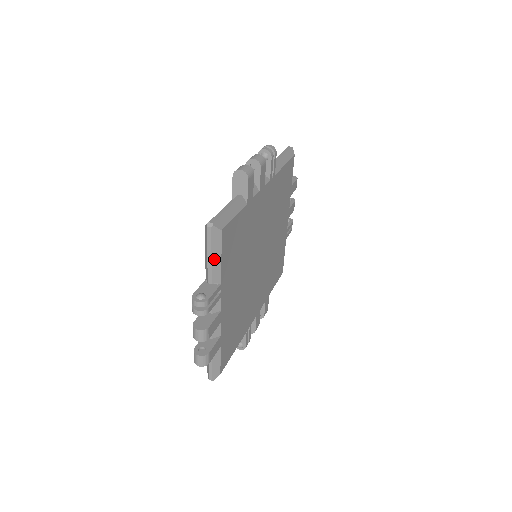
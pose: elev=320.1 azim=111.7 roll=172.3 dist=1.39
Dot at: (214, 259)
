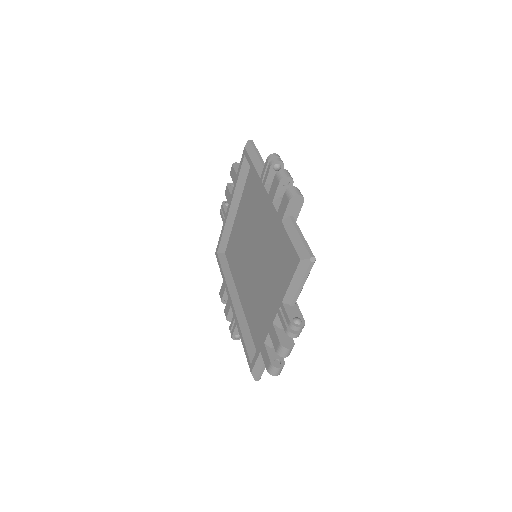
Dot at: (303, 285)
